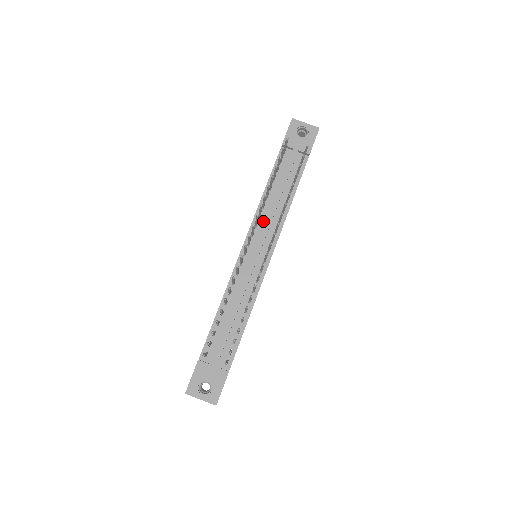
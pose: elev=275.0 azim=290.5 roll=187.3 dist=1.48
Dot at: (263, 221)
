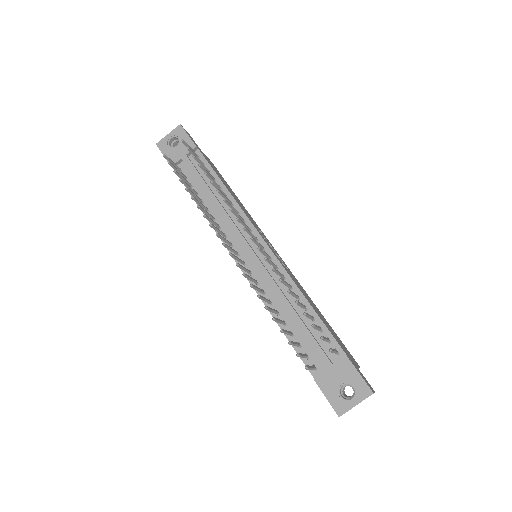
Dot at: (226, 227)
